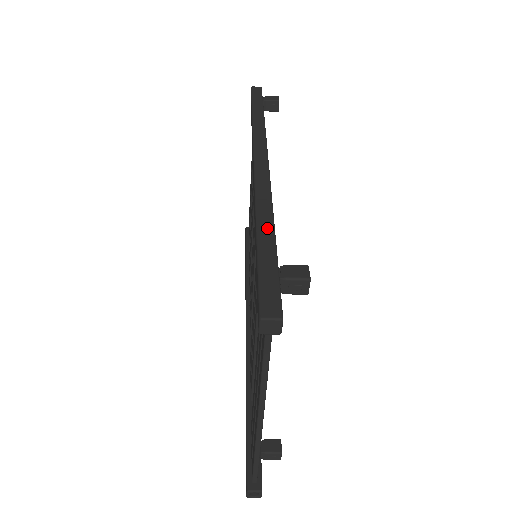
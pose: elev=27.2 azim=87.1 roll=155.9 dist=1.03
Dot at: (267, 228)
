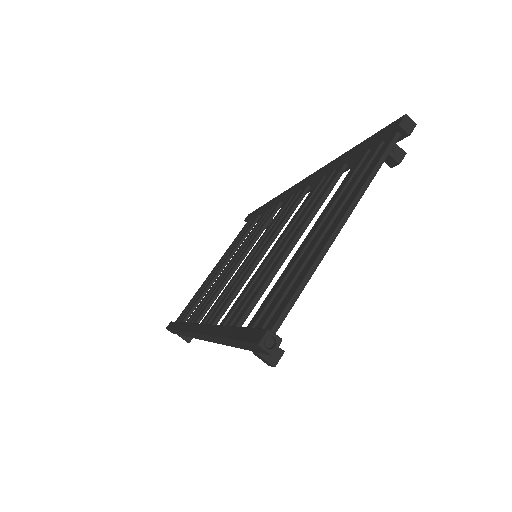
Dot at: occluded
